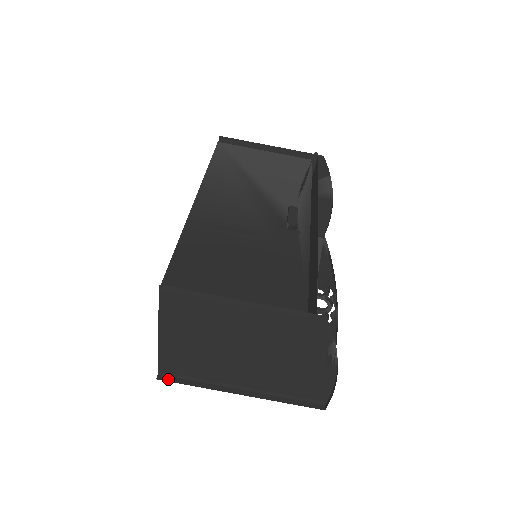
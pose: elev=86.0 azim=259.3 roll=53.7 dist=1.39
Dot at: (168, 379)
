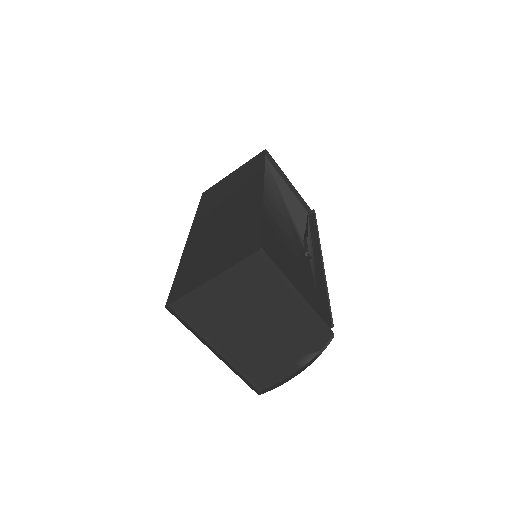
Dot at: (173, 312)
